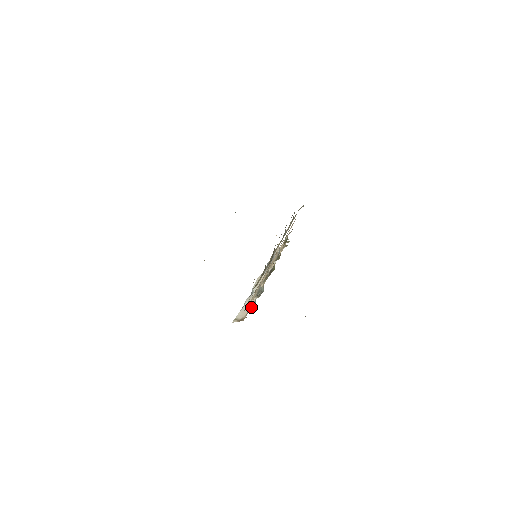
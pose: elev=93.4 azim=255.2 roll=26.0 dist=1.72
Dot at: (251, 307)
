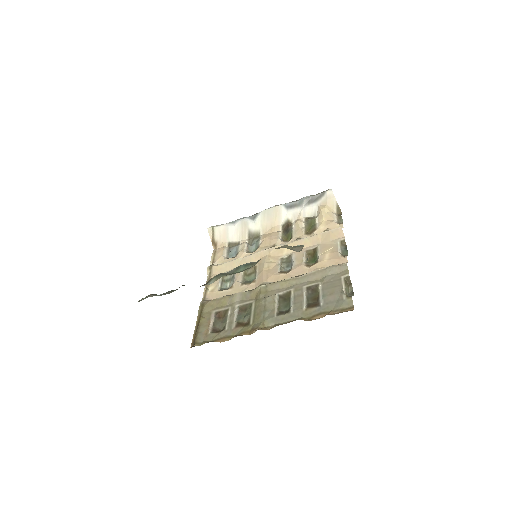
Dot at: (234, 242)
